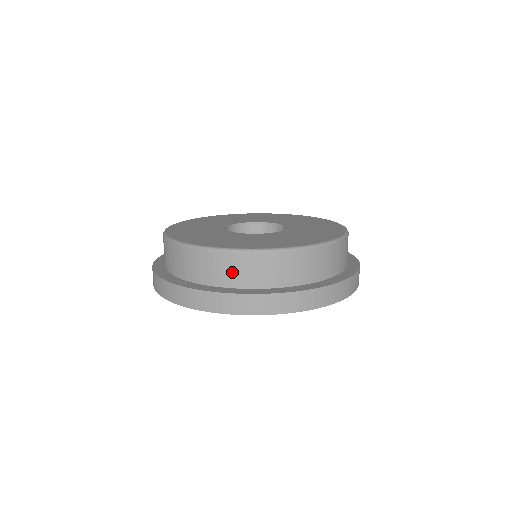
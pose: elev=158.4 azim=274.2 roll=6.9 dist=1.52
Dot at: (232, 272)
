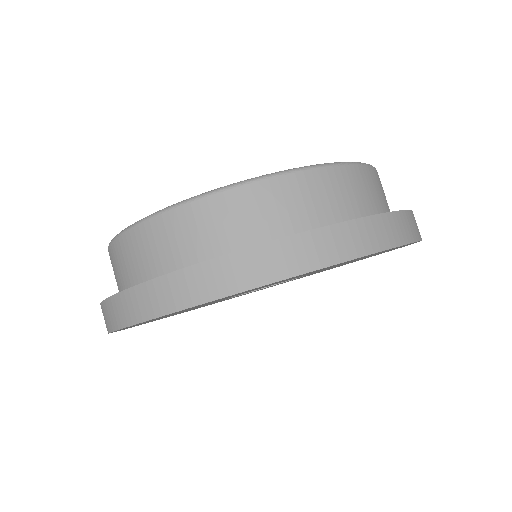
Dot at: (332, 199)
